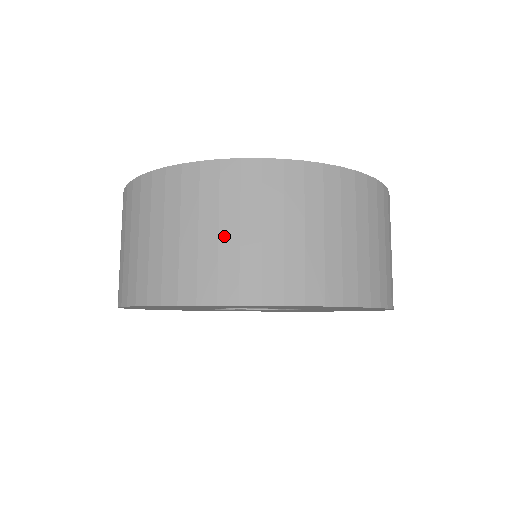
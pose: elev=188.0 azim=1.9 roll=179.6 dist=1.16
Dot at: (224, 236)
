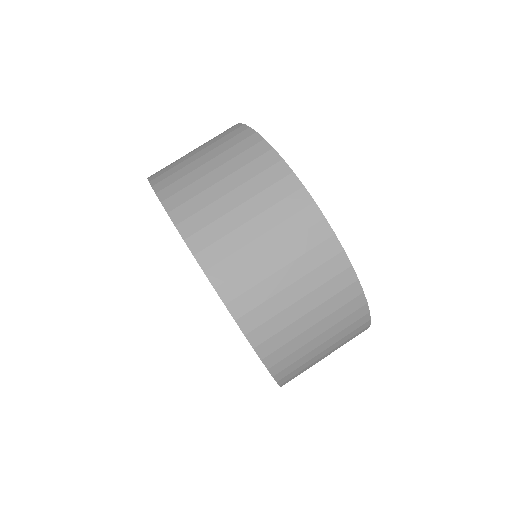
Dot at: (248, 227)
